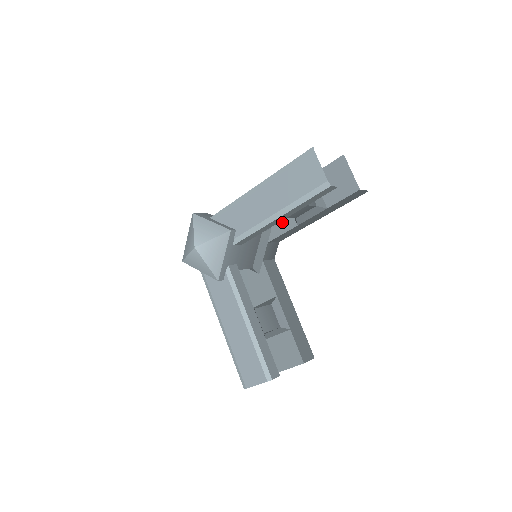
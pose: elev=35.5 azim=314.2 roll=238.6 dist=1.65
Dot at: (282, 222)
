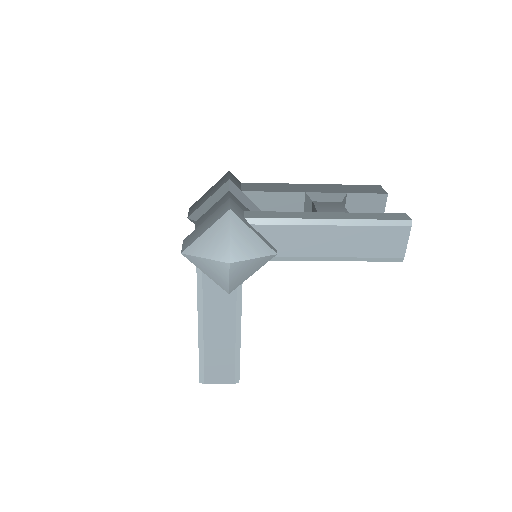
Dot at: occluded
